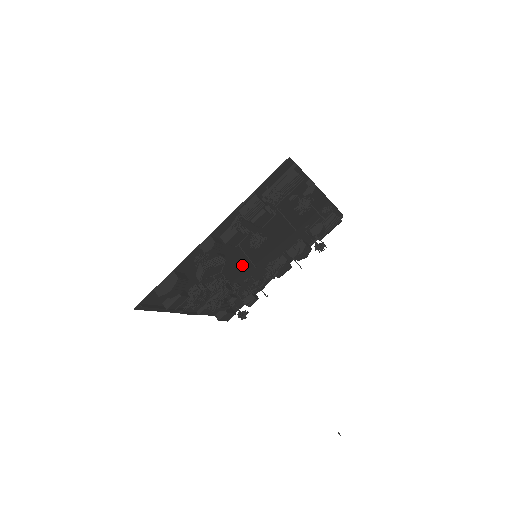
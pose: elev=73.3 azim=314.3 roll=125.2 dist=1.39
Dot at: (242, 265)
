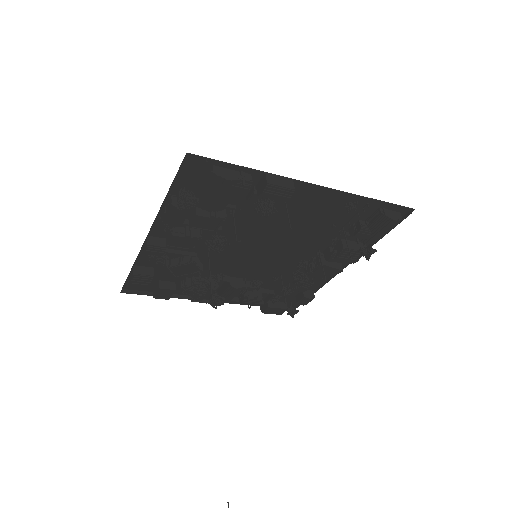
Dot at: (247, 263)
